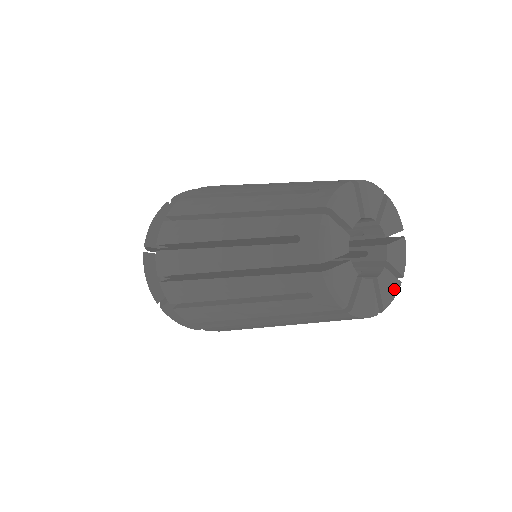
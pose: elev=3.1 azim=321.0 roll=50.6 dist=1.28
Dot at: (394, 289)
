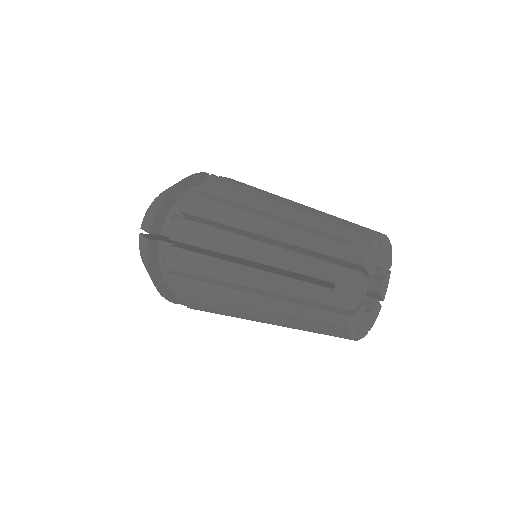
Dot at: (387, 282)
